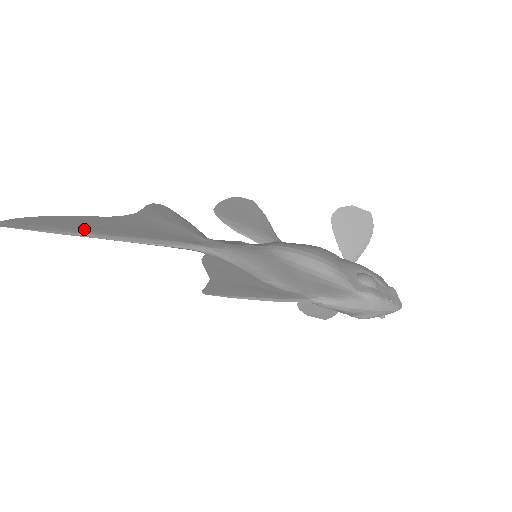
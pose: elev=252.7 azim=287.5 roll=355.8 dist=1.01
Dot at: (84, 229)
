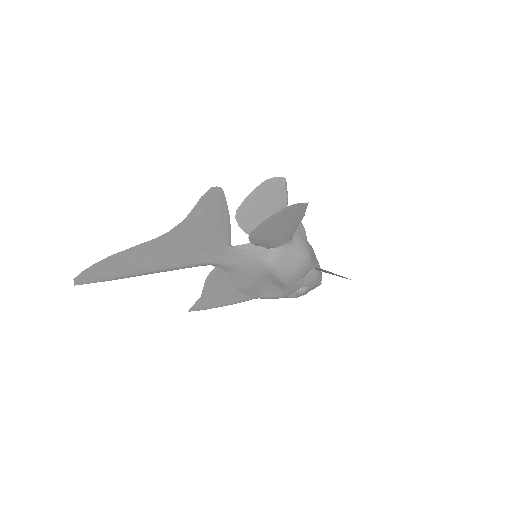
Dot at: (132, 270)
